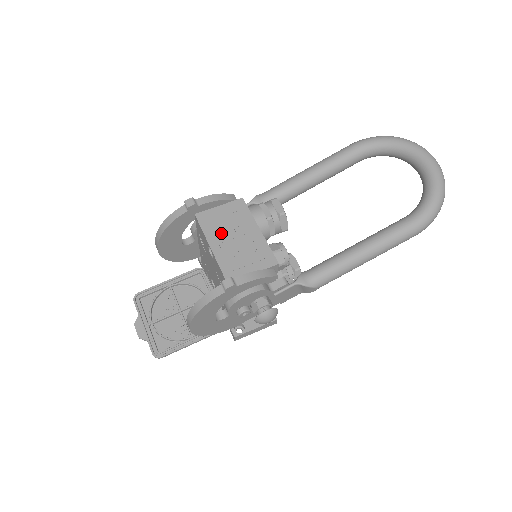
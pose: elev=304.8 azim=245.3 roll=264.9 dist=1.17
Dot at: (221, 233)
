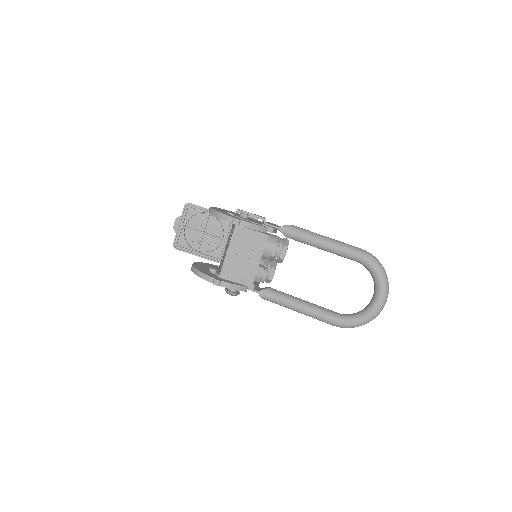
Dot at: (239, 248)
